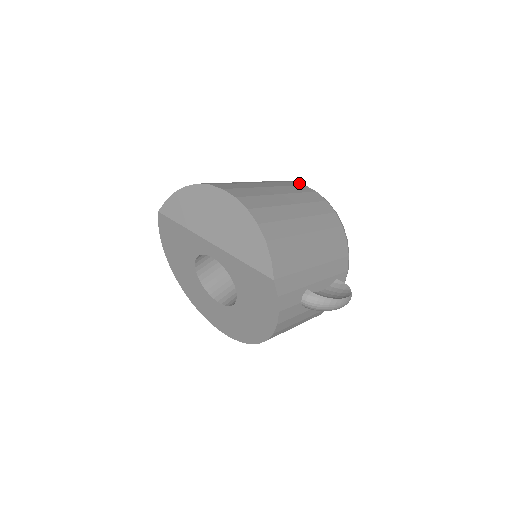
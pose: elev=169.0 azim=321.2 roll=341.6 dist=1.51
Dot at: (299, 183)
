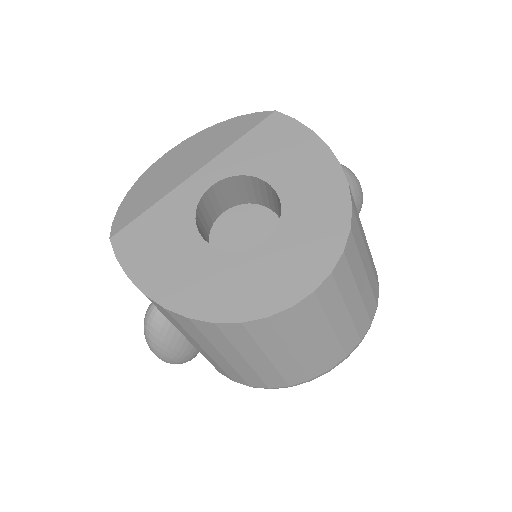
Dot at: occluded
